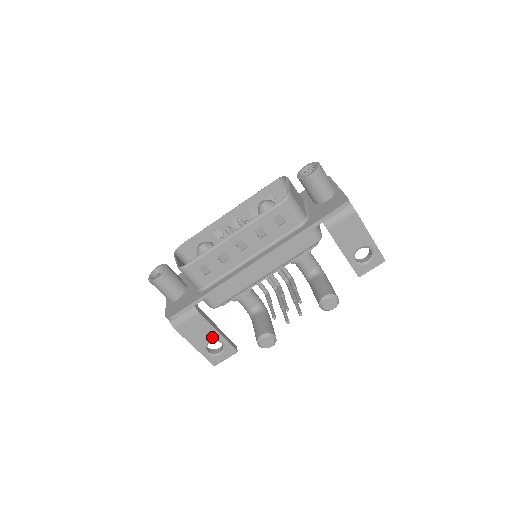
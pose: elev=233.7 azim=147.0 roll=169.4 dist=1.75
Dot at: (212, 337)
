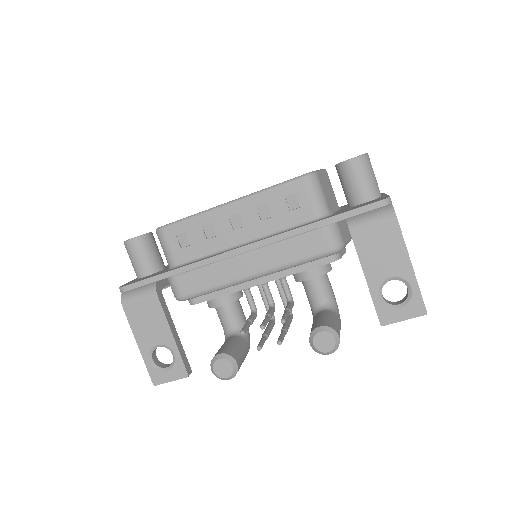
Dot at: (163, 338)
